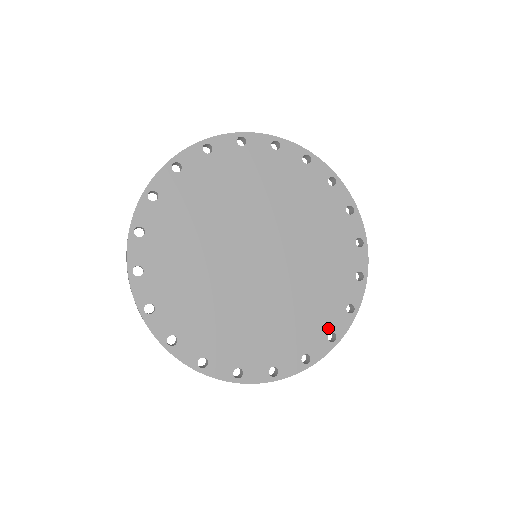
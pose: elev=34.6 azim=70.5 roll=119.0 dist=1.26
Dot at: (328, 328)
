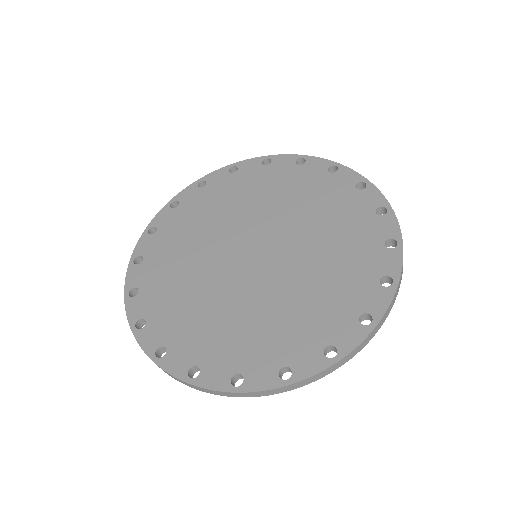
Dot at: (375, 275)
